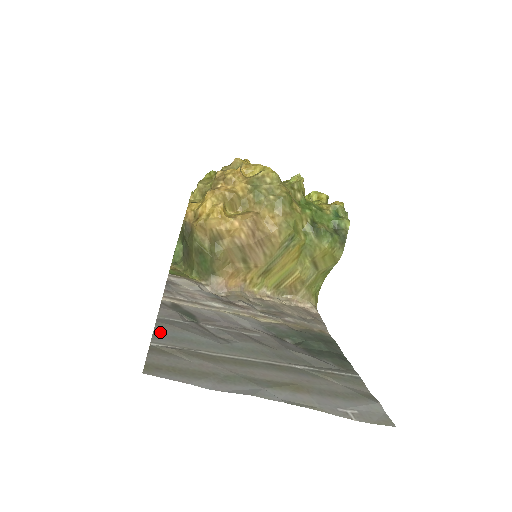
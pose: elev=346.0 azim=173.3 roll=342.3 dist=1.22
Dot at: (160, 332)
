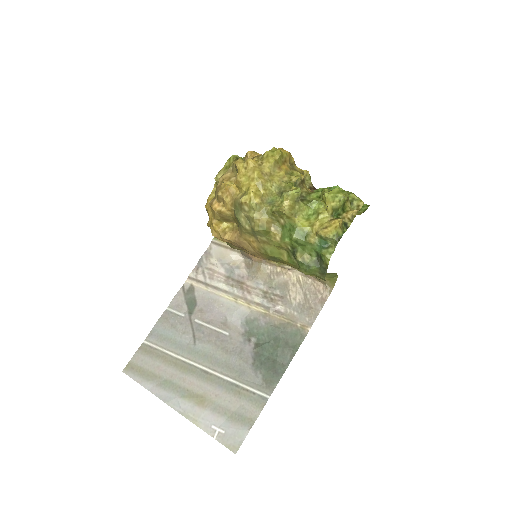
Dot at: (156, 329)
